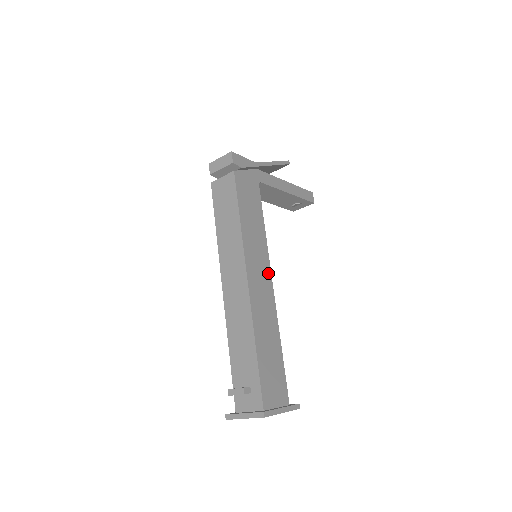
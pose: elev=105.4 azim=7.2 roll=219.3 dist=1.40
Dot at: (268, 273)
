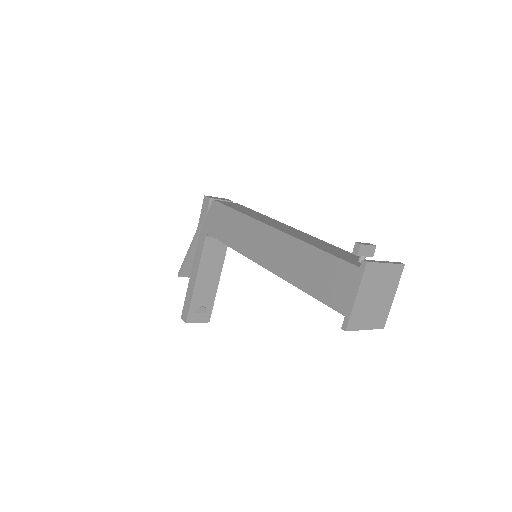
Dot at: occluded
